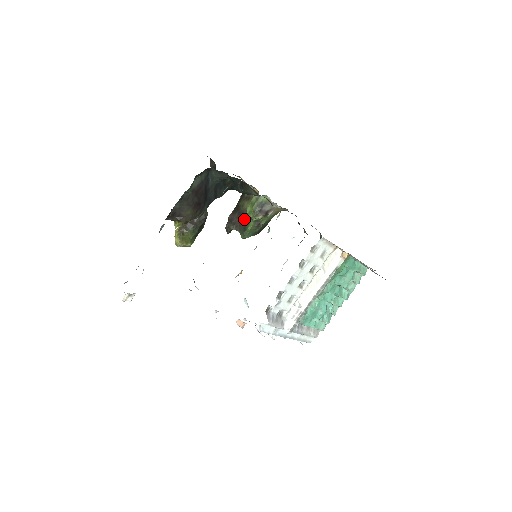
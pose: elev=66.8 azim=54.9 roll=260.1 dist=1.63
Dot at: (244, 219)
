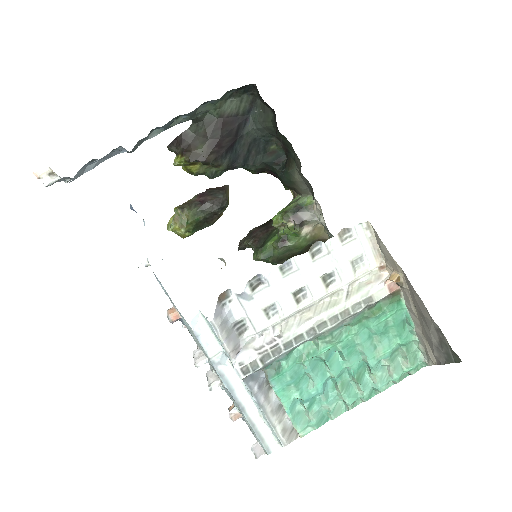
Dot at: (269, 234)
